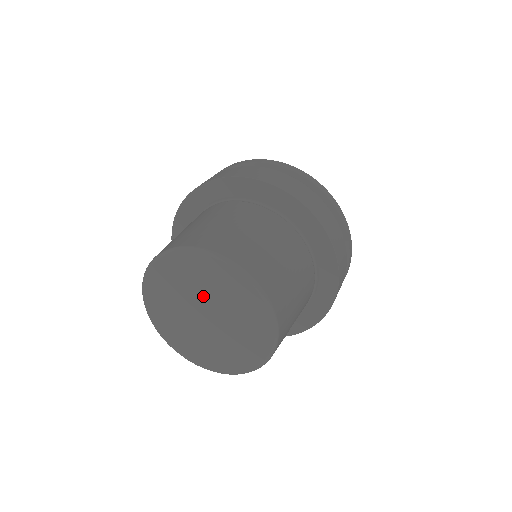
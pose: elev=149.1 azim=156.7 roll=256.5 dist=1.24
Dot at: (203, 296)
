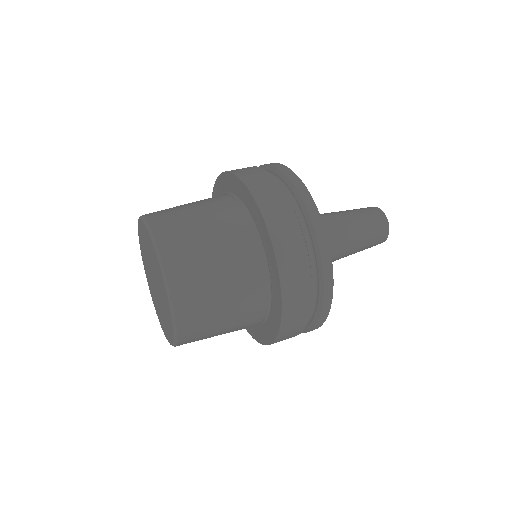
Dot at: (152, 266)
